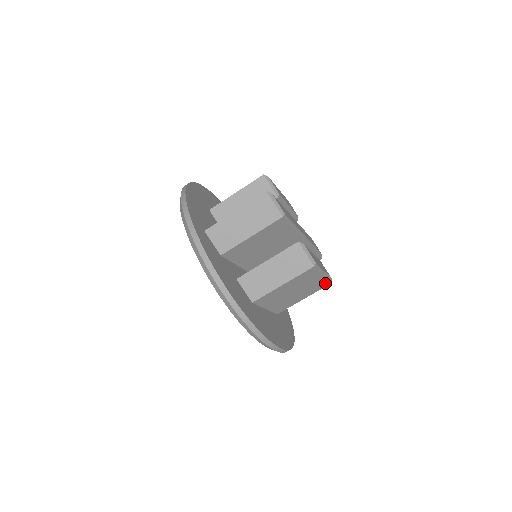
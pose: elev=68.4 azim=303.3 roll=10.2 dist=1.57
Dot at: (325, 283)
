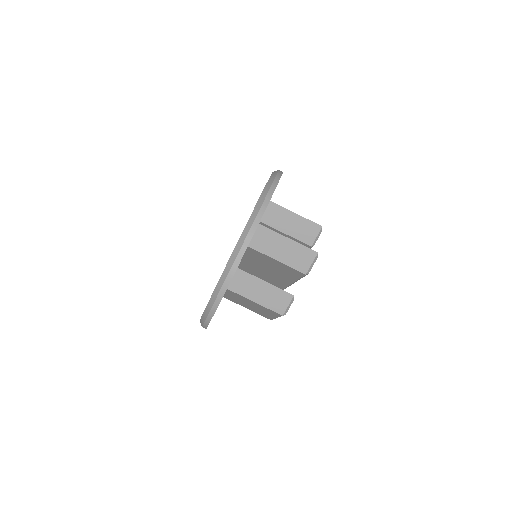
Dot at: (269, 317)
